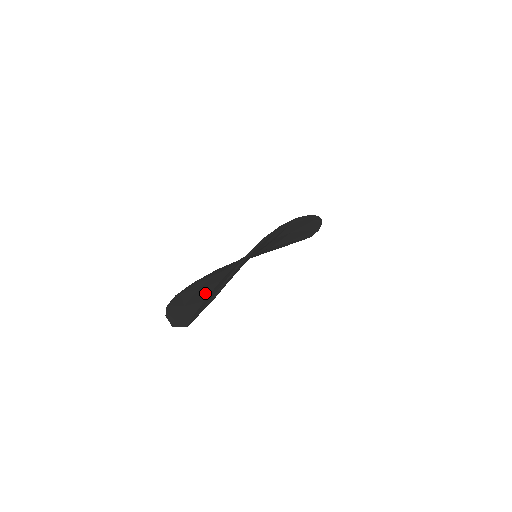
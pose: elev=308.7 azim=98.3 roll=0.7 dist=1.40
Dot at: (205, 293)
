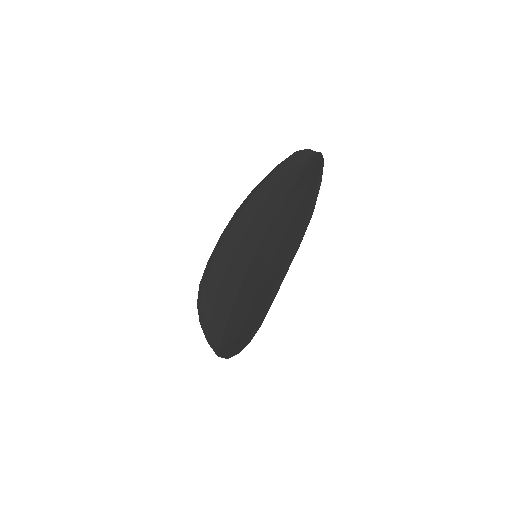
Dot at: (223, 319)
